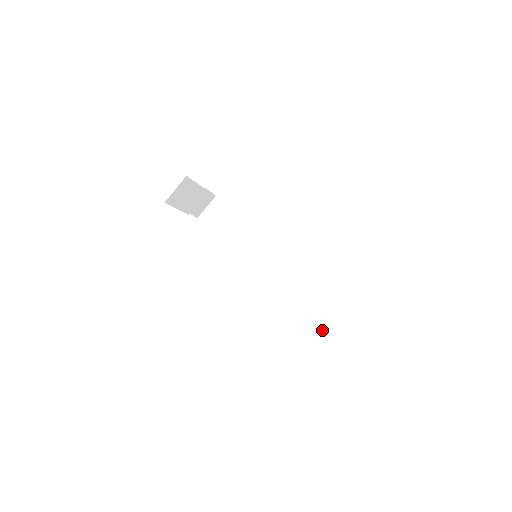
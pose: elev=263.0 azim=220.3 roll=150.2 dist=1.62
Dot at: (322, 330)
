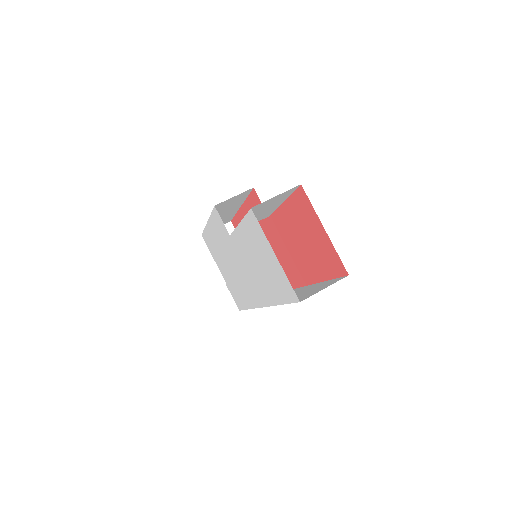
Dot at: occluded
